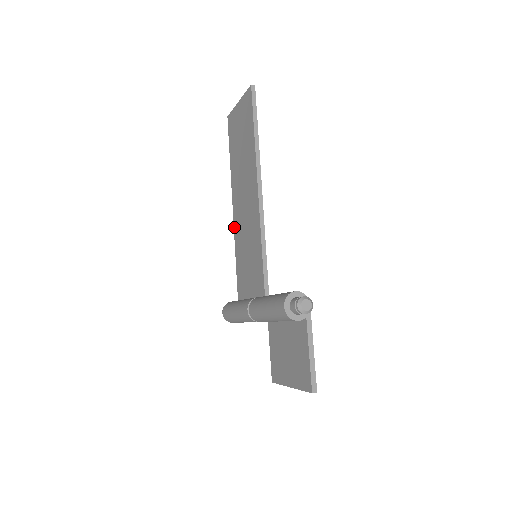
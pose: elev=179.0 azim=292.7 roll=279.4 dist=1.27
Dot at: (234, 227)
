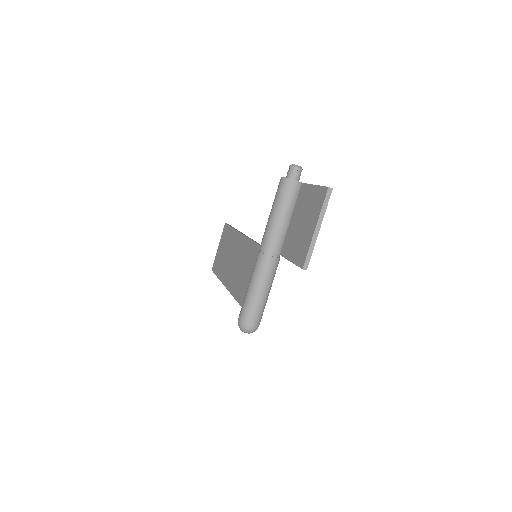
Dot at: (233, 295)
